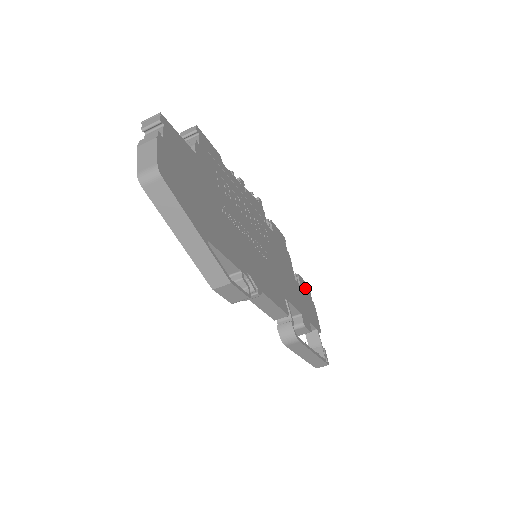
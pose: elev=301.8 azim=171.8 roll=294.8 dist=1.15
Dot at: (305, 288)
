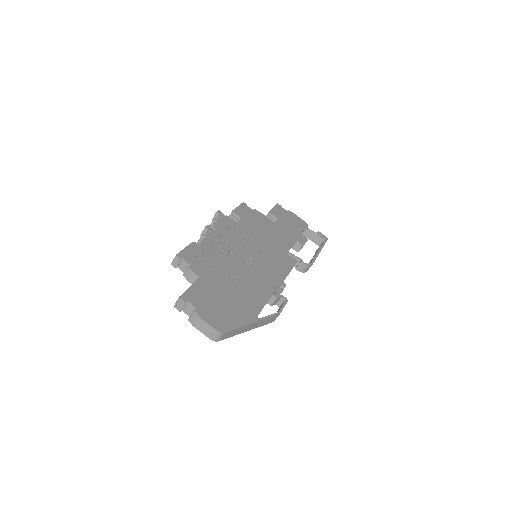
Dot at: (279, 212)
